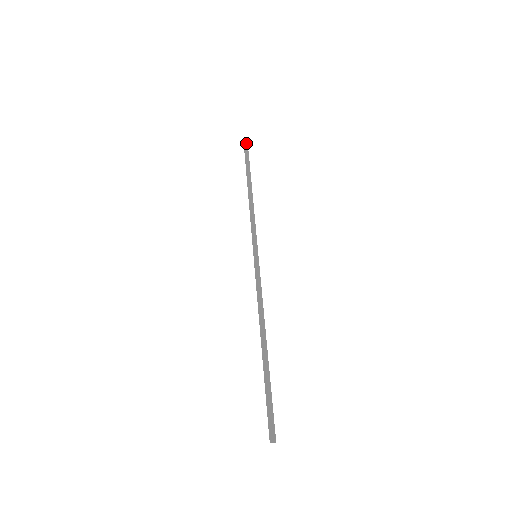
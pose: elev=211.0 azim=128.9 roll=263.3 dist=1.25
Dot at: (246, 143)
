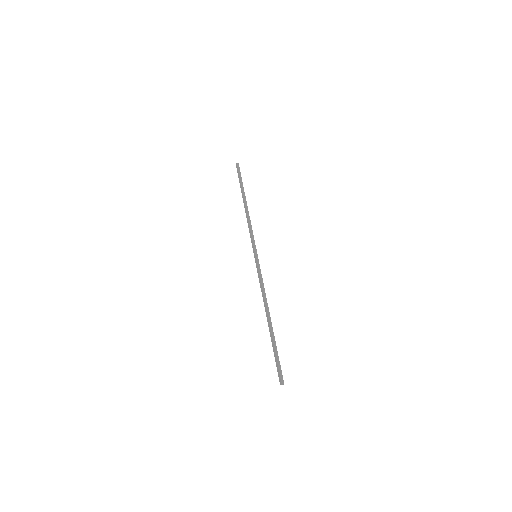
Dot at: (238, 166)
